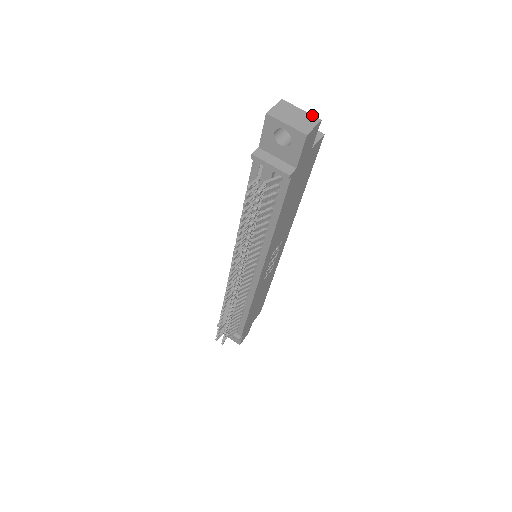
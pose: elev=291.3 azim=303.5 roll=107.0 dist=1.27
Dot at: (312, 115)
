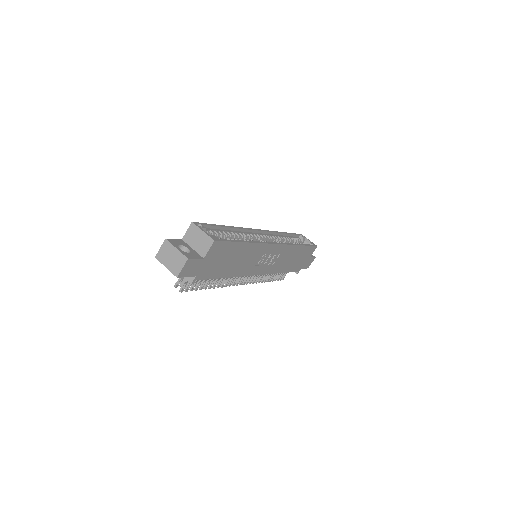
Dot at: (182, 254)
